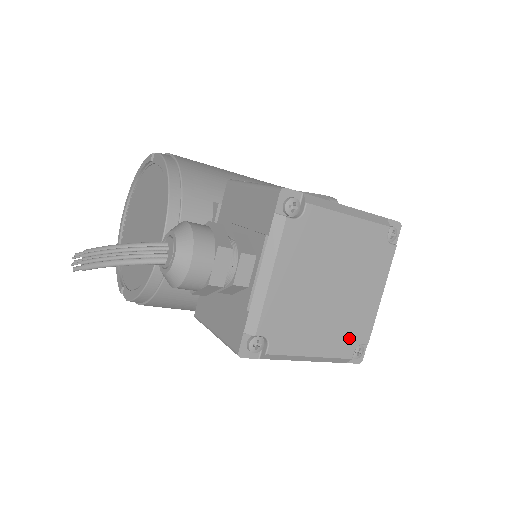
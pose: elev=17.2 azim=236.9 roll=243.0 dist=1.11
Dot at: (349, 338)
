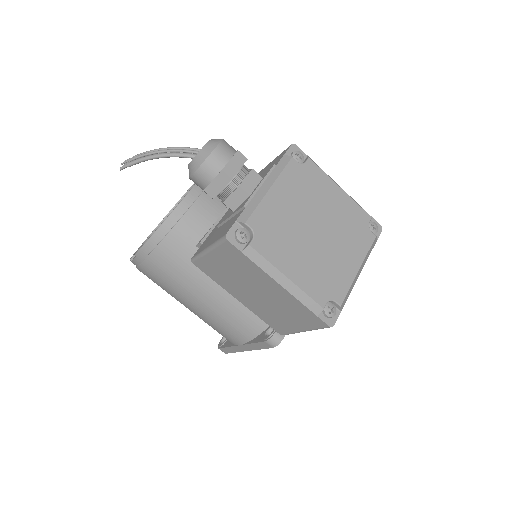
Dot at: (324, 286)
